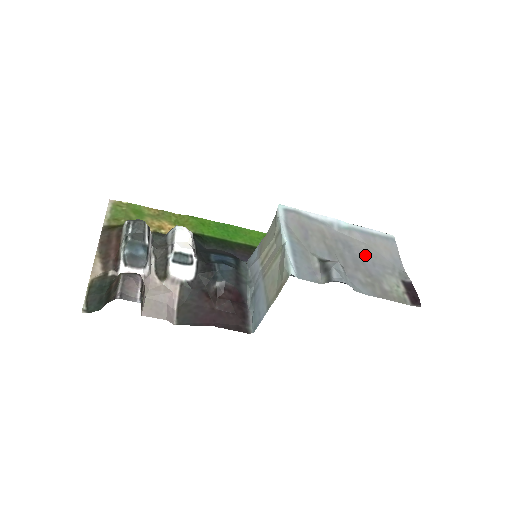
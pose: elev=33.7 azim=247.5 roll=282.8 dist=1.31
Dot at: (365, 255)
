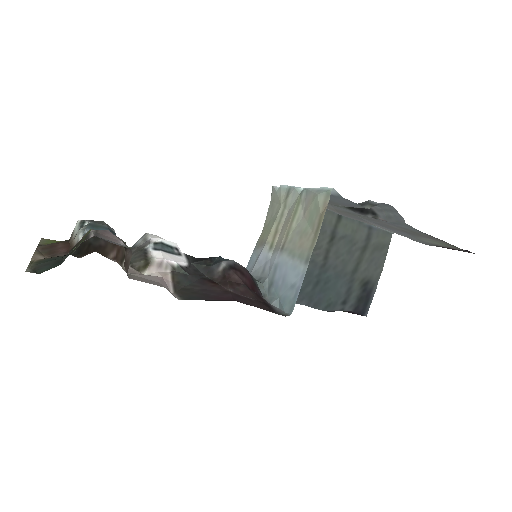
Dot at: (384, 228)
